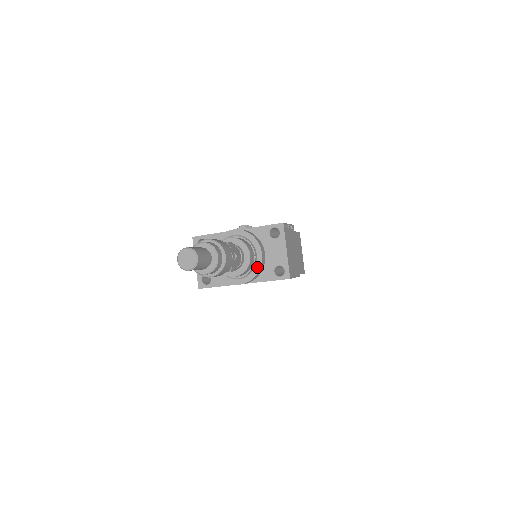
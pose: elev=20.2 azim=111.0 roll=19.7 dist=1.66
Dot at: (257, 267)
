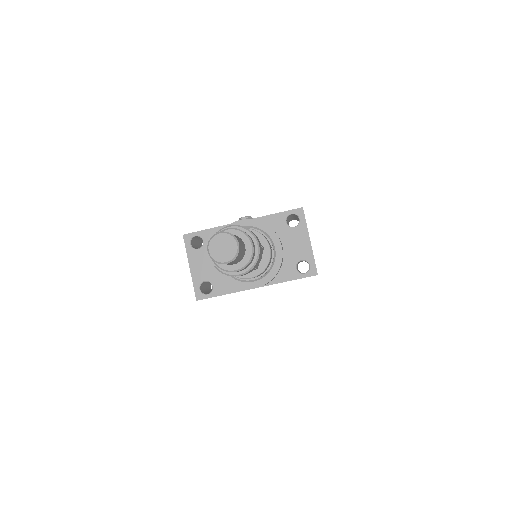
Dot at: (277, 264)
